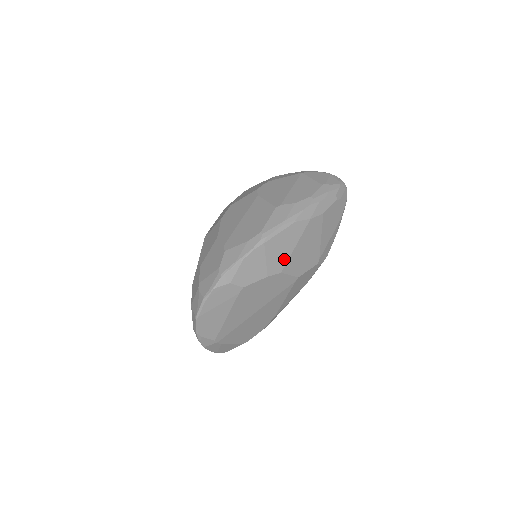
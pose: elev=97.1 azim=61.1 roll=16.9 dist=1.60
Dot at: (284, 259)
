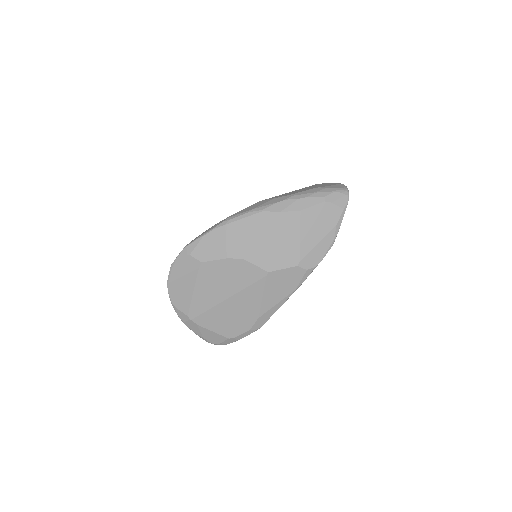
Dot at: (247, 246)
